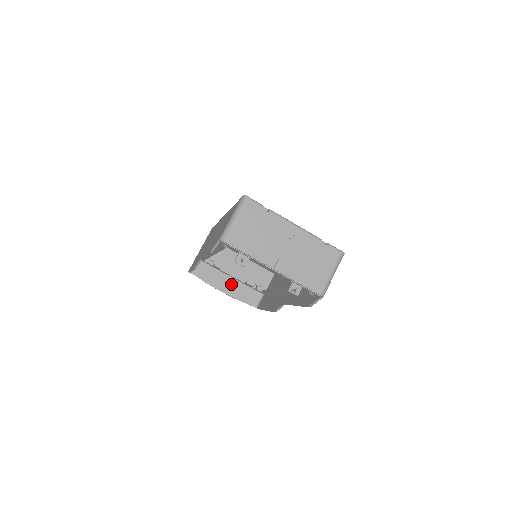
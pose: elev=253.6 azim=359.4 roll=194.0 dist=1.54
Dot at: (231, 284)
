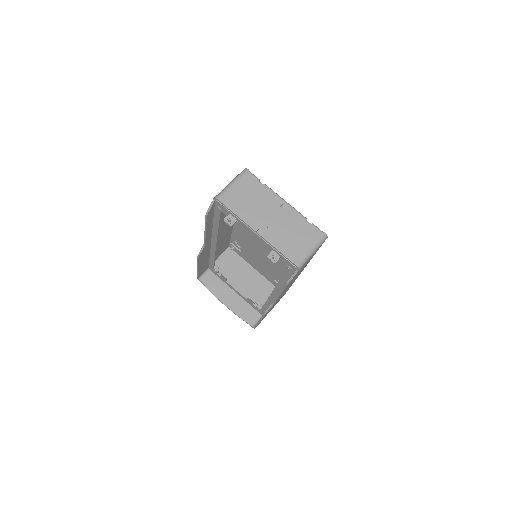
Dot at: (234, 299)
